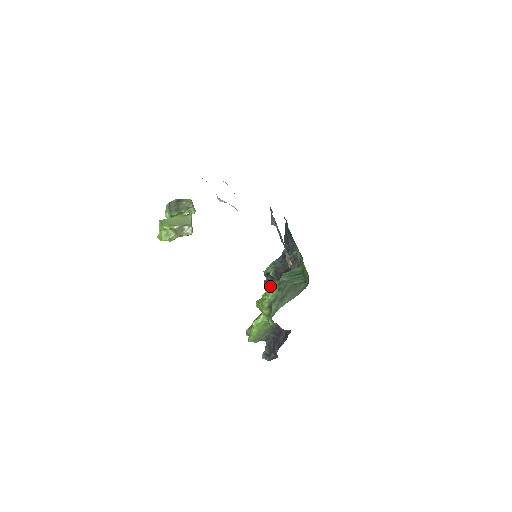
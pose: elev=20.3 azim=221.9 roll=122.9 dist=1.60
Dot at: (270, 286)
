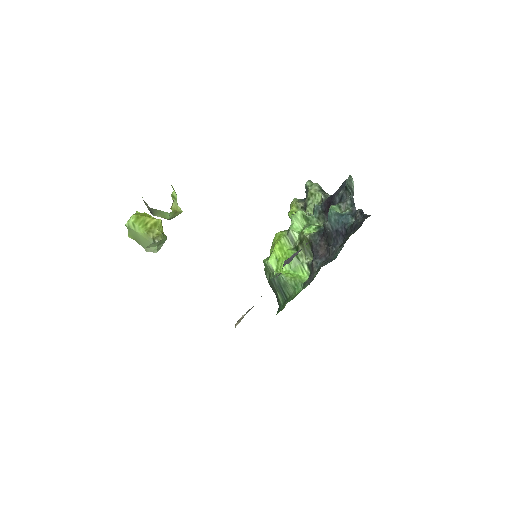
Dot at: (269, 264)
